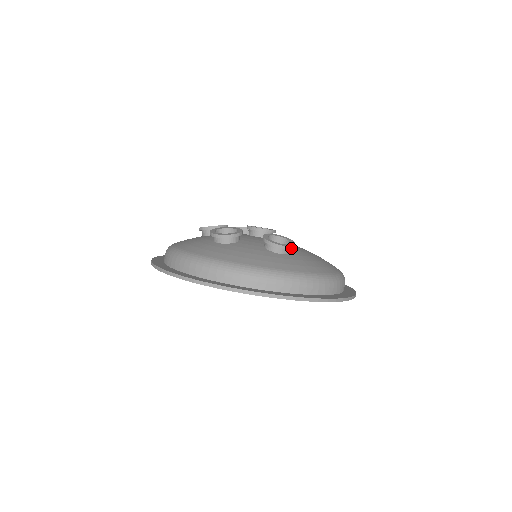
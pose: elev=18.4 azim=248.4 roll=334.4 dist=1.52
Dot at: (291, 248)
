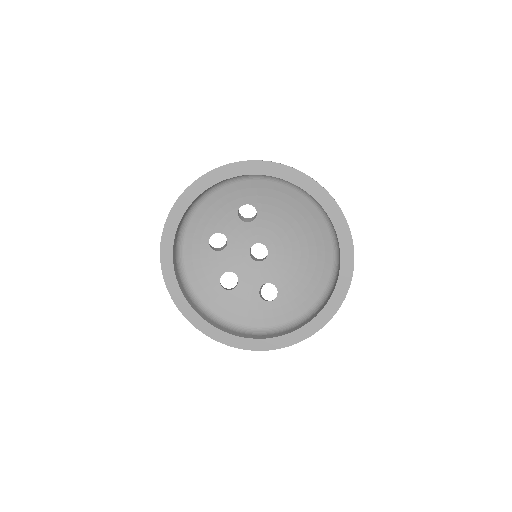
Dot at: occluded
